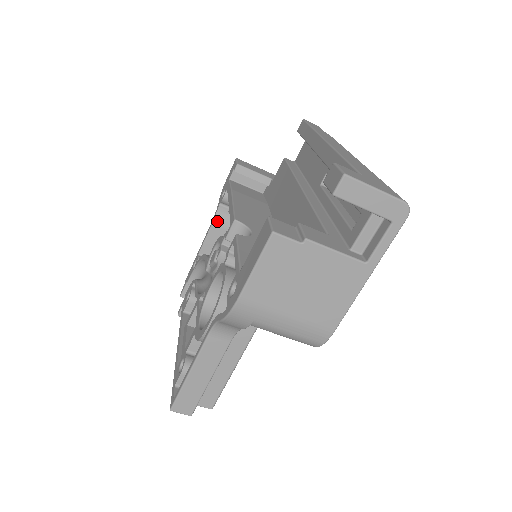
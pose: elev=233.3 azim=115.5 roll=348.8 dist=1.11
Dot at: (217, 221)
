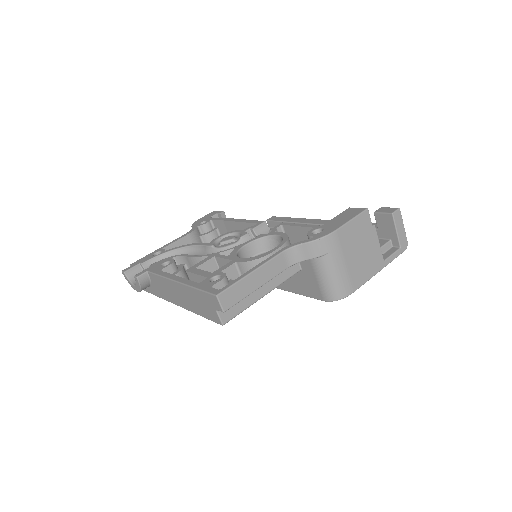
Dot at: (192, 235)
